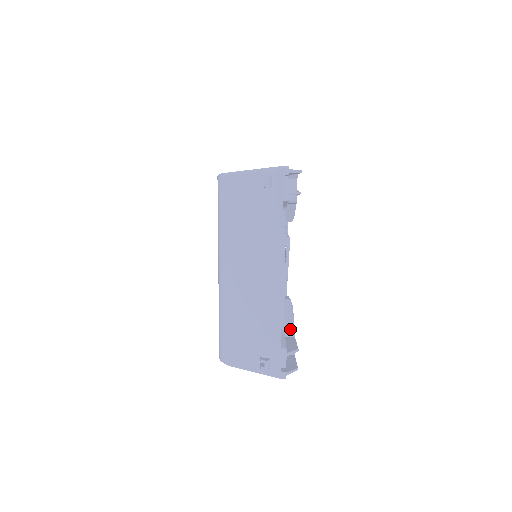
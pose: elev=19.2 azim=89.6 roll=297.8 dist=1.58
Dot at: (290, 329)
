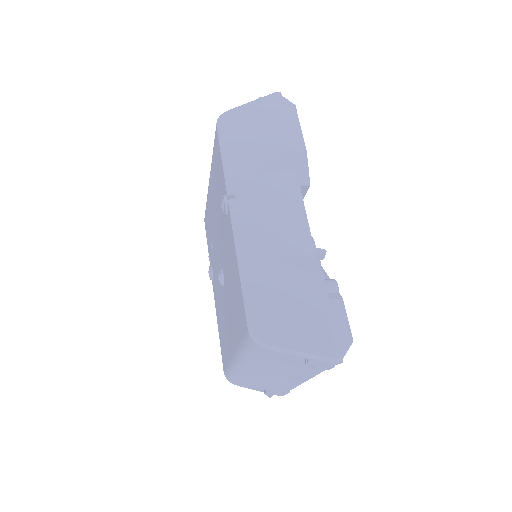
Dot at: occluded
